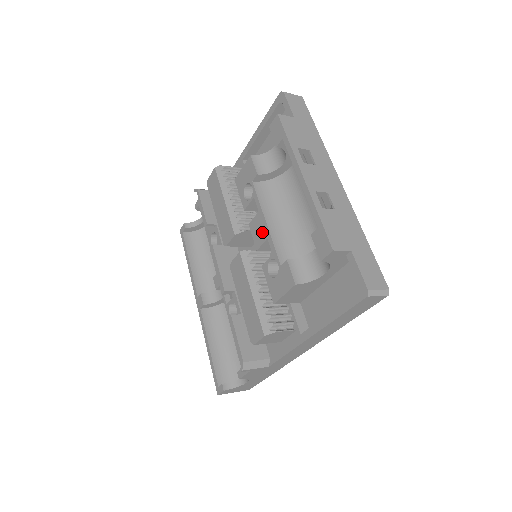
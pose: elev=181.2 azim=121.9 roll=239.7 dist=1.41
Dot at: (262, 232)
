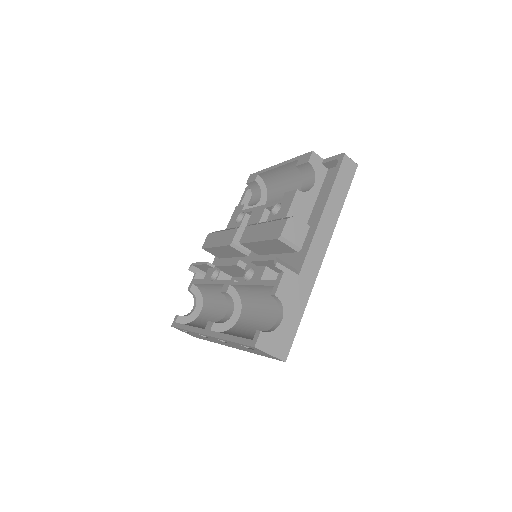
Dot at: (259, 212)
